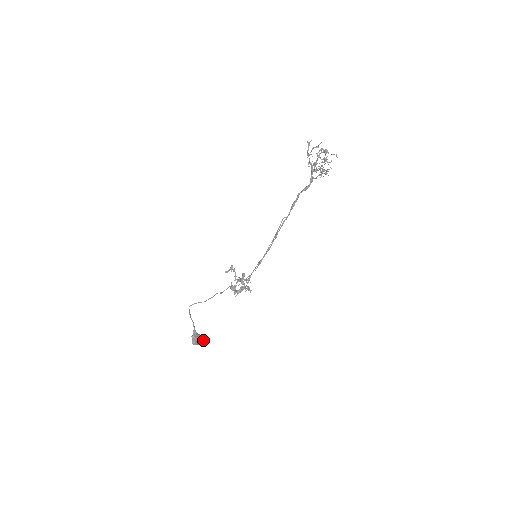
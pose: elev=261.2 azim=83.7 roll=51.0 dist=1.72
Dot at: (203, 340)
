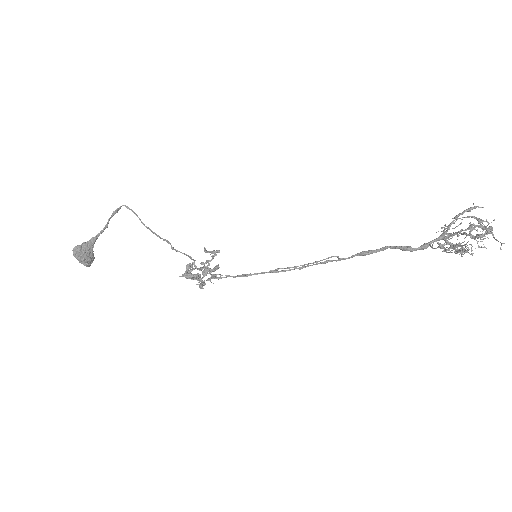
Dot at: (89, 264)
